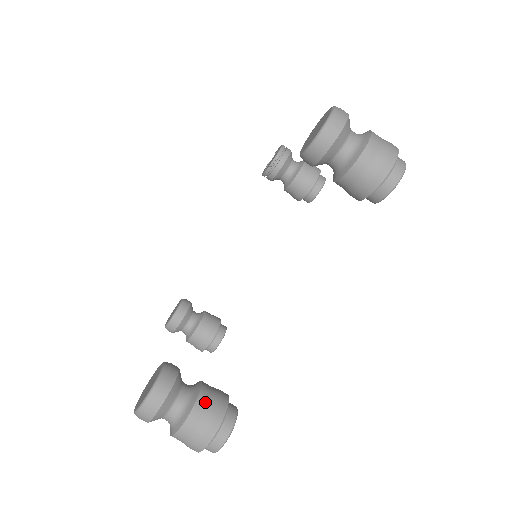
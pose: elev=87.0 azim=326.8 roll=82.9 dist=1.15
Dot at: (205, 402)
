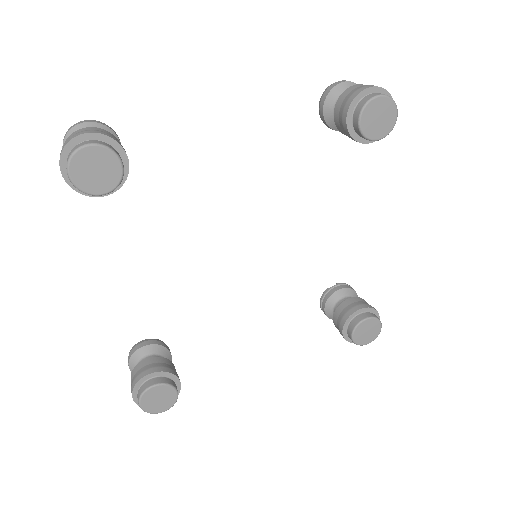
Dot at: (113, 136)
